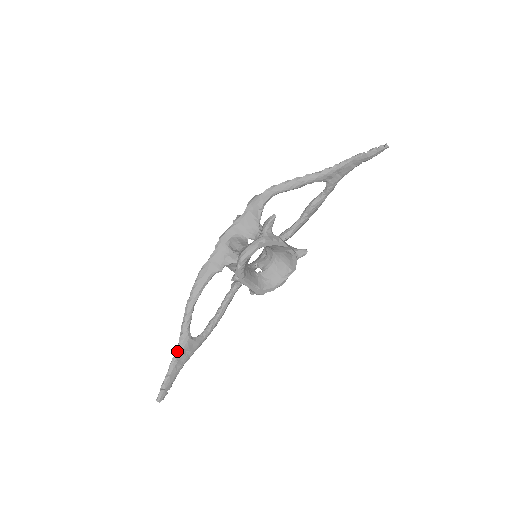
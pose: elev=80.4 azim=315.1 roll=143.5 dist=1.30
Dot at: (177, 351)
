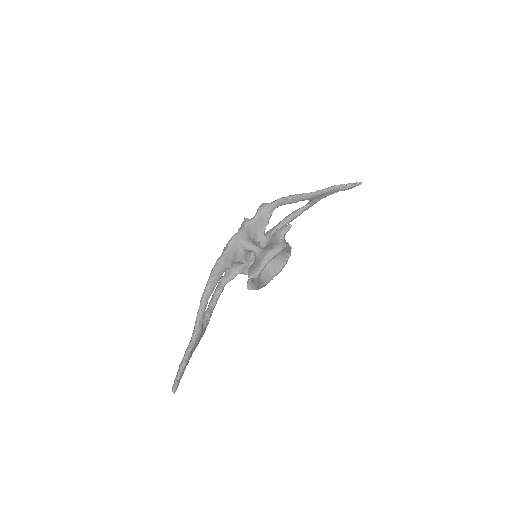
Dot at: (192, 342)
